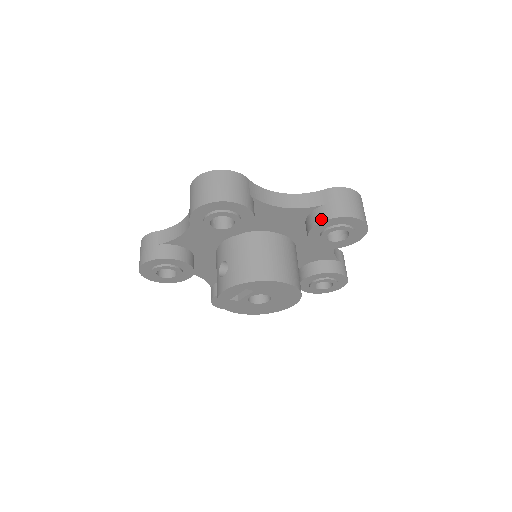
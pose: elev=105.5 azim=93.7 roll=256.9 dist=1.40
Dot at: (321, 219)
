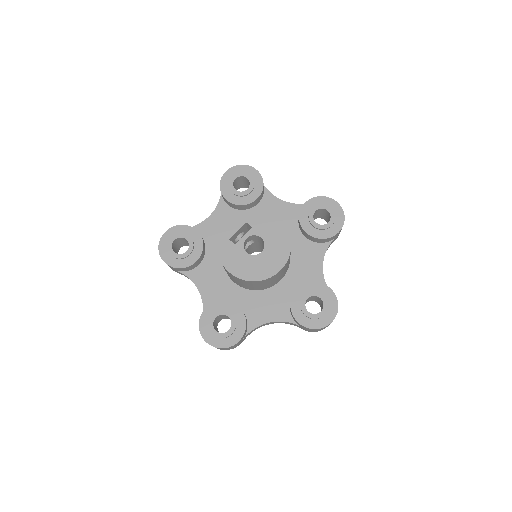
Dot at: (309, 200)
